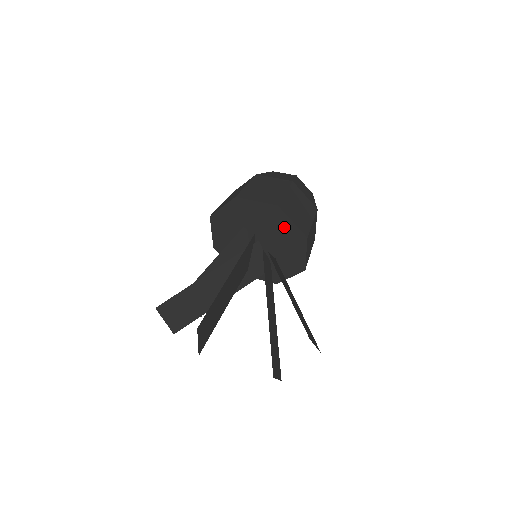
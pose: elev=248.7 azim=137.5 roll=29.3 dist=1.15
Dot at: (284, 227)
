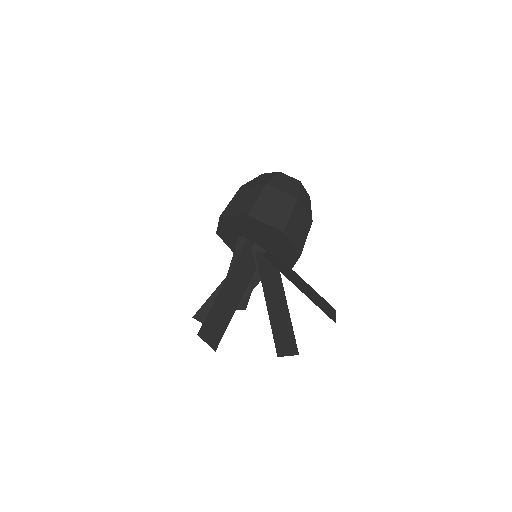
Dot at: (263, 229)
